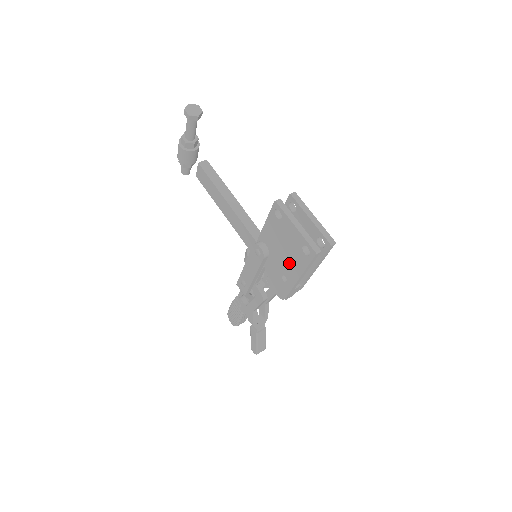
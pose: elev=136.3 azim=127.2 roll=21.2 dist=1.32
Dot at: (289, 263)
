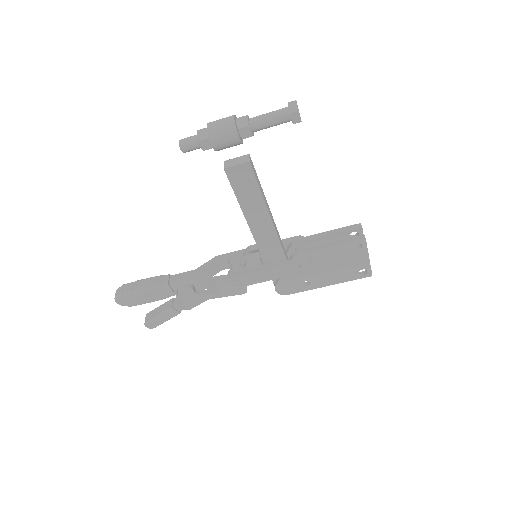
Dot at: (329, 276)
